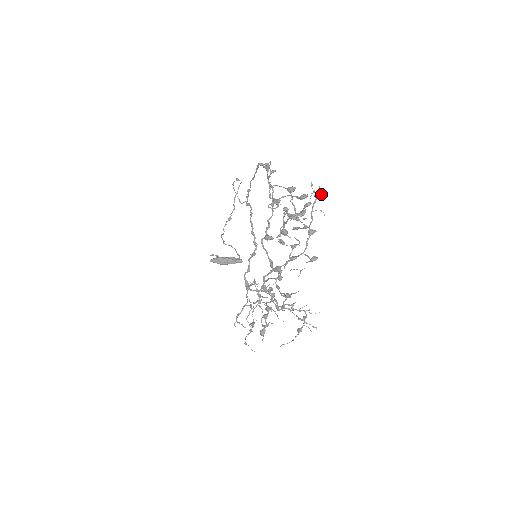
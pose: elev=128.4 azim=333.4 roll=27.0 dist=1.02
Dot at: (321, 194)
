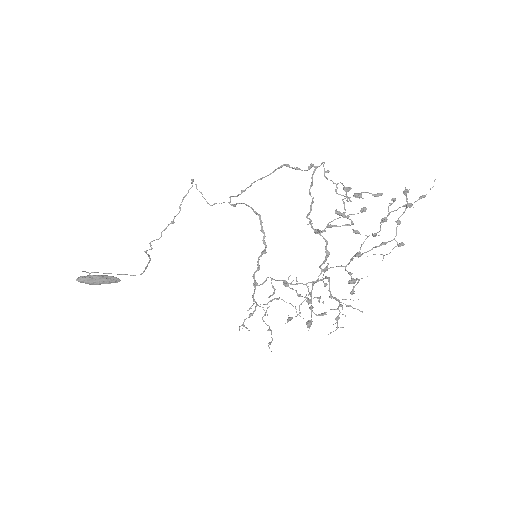
Dot at: occluded
